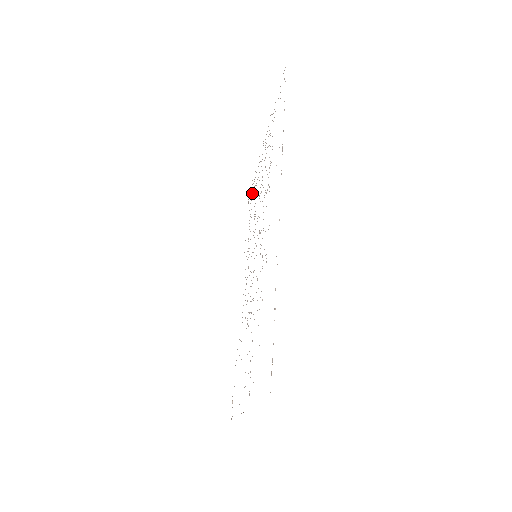
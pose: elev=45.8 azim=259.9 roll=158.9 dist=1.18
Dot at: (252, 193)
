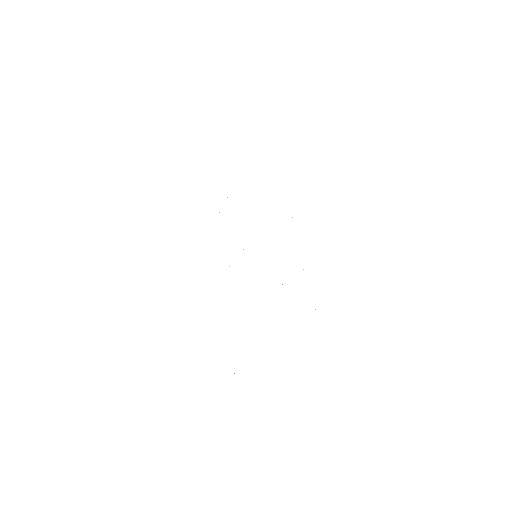
Dot at: occluded
